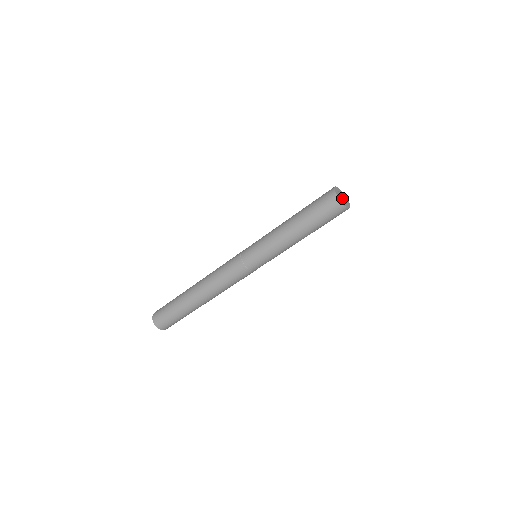
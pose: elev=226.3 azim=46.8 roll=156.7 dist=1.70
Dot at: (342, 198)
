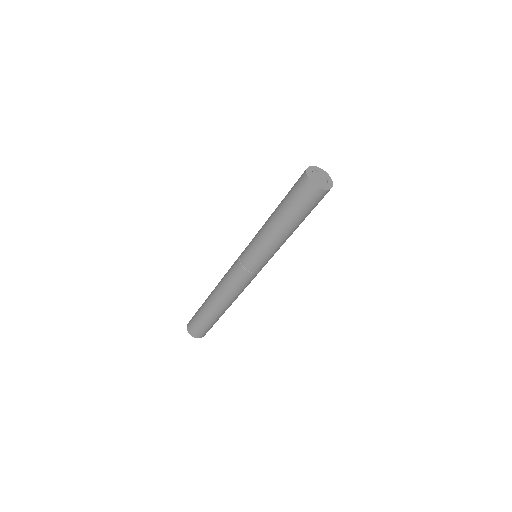
Dot at: (319, 178)
